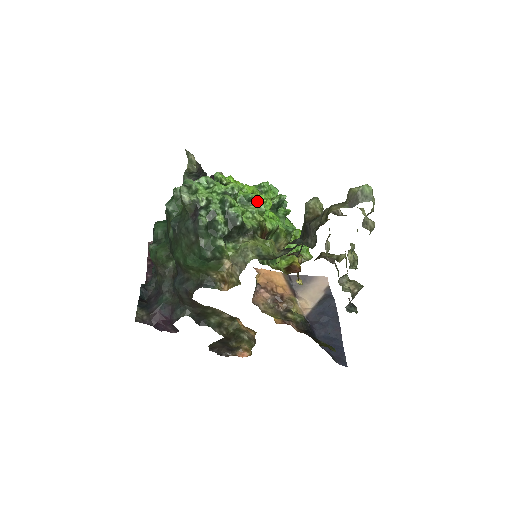
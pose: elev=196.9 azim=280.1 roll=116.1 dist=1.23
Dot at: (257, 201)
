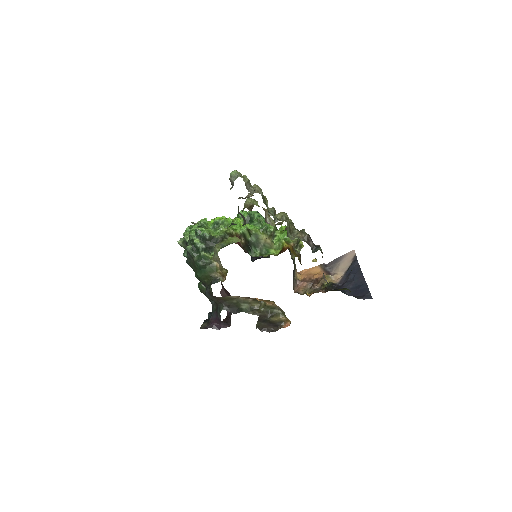
Dot at: (221, 222)
